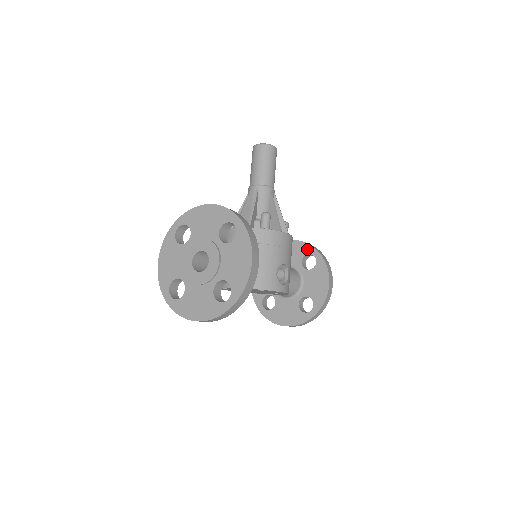
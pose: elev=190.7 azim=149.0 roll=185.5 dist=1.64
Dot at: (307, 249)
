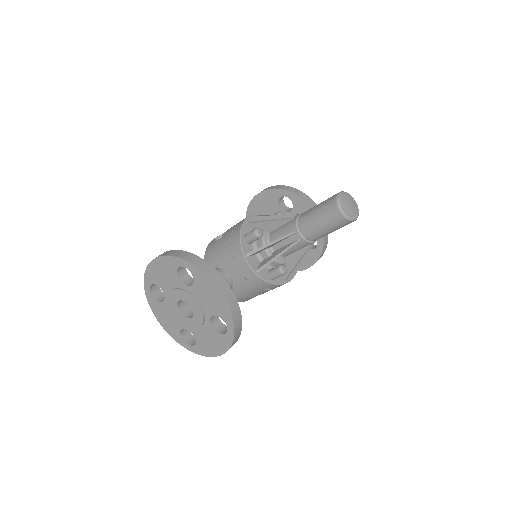
Dot at: occluded
